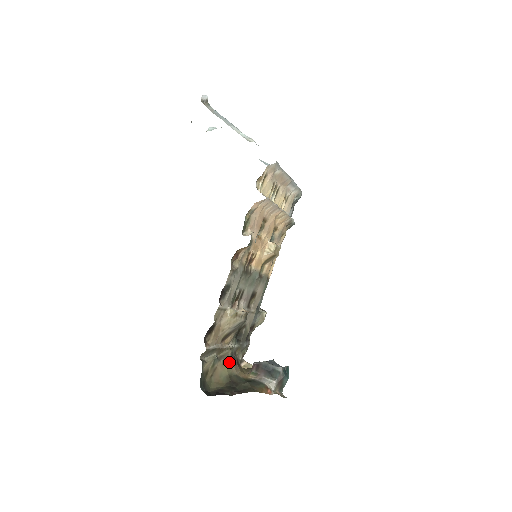
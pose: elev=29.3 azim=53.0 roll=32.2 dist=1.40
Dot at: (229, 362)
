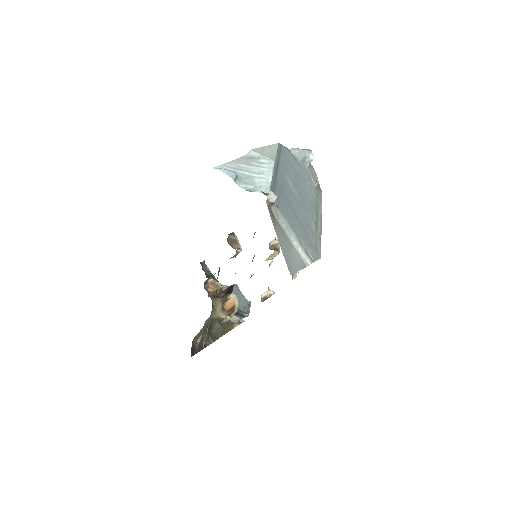
Dot at: occluded
